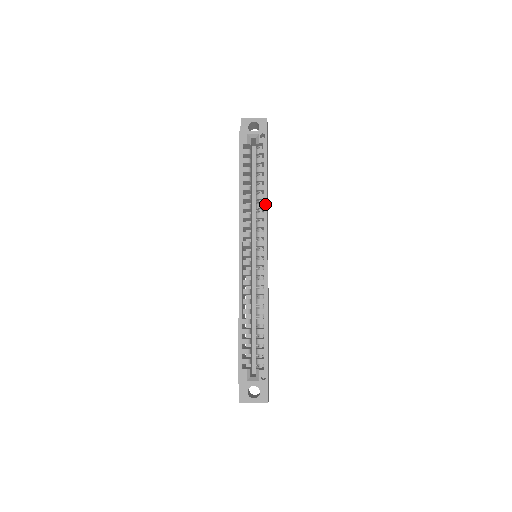
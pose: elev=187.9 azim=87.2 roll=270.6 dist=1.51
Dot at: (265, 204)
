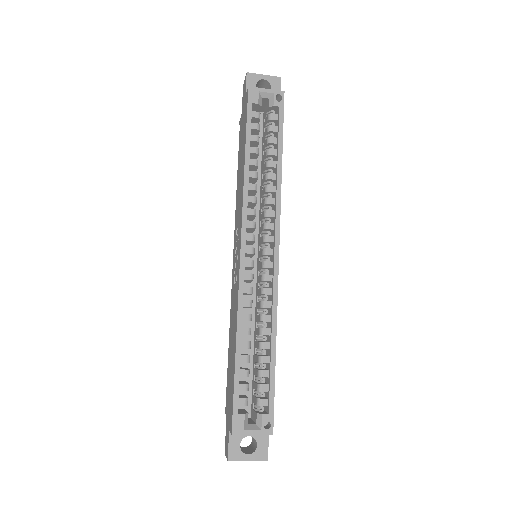
Dot at: (278, 186)
